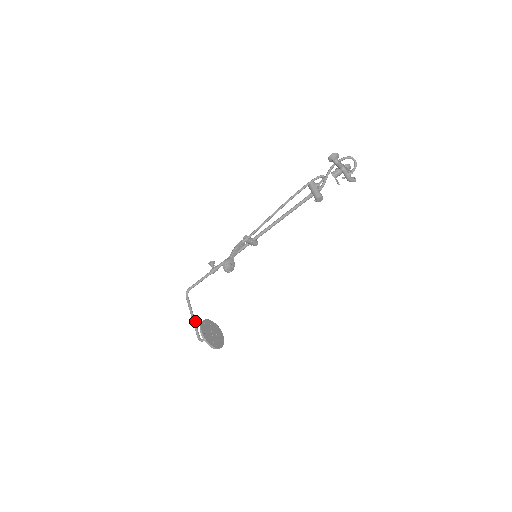
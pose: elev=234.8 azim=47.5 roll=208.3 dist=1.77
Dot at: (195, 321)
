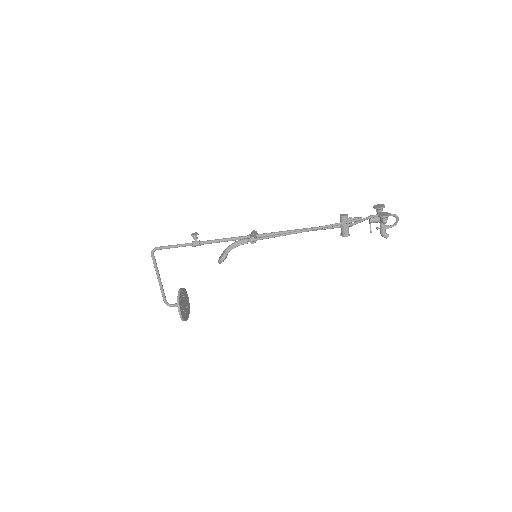
Dot at: occluded
